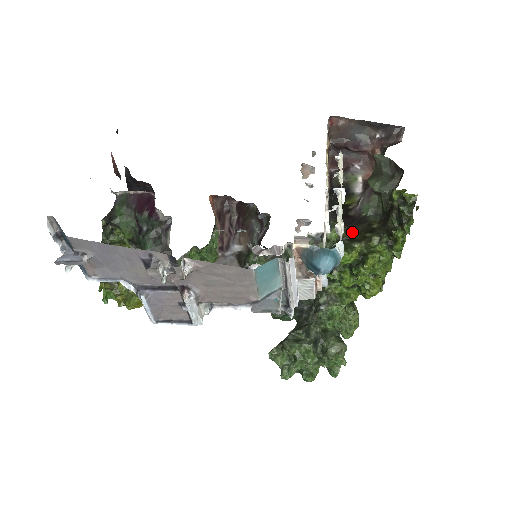
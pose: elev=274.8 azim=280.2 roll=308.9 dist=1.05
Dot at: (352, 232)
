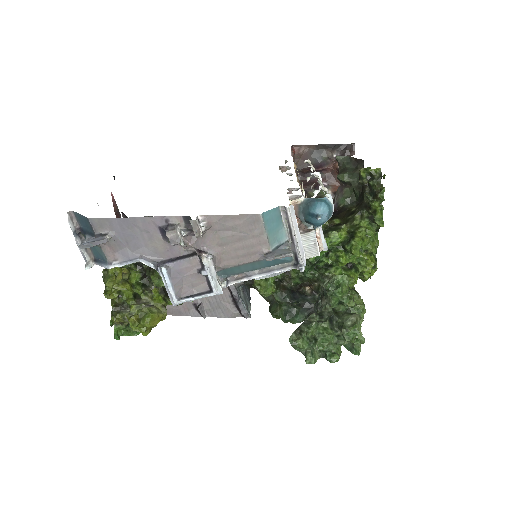
Dot at: (336, 220)
